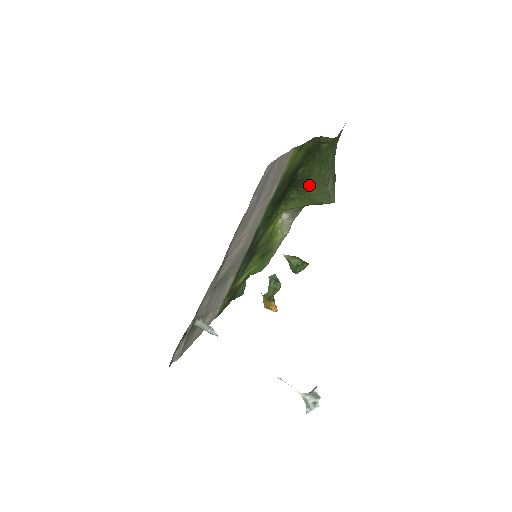
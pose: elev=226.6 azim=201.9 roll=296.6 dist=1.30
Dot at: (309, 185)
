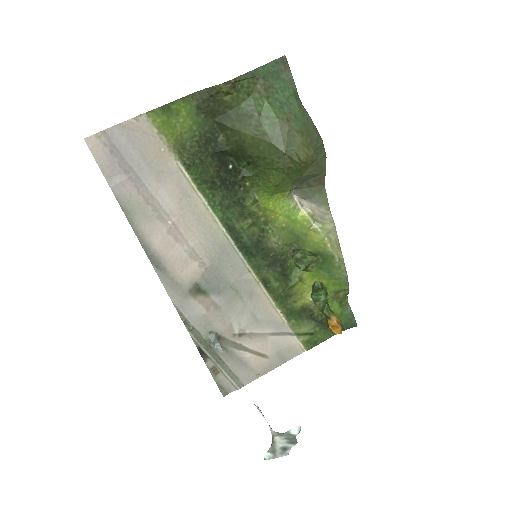
Dot at: (255, 151)
